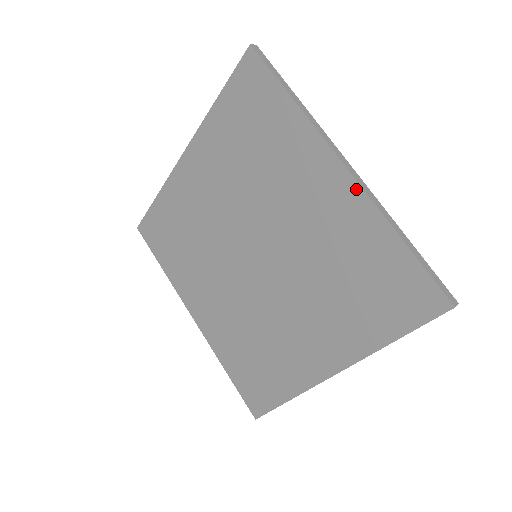
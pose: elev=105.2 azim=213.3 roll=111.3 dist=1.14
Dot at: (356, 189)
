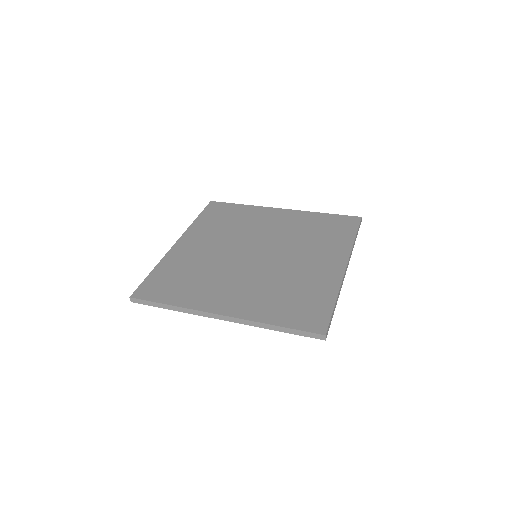
Dot at: (293, 211)
